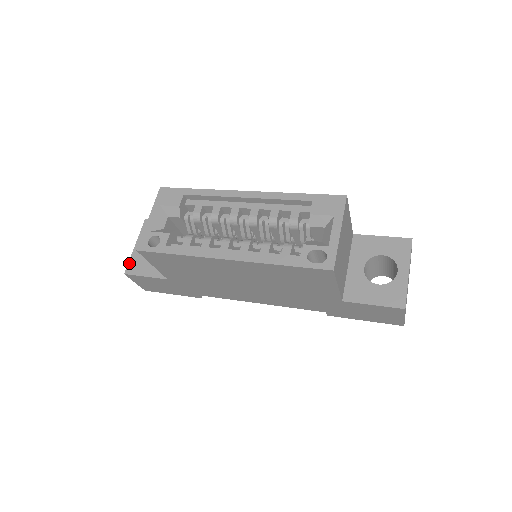
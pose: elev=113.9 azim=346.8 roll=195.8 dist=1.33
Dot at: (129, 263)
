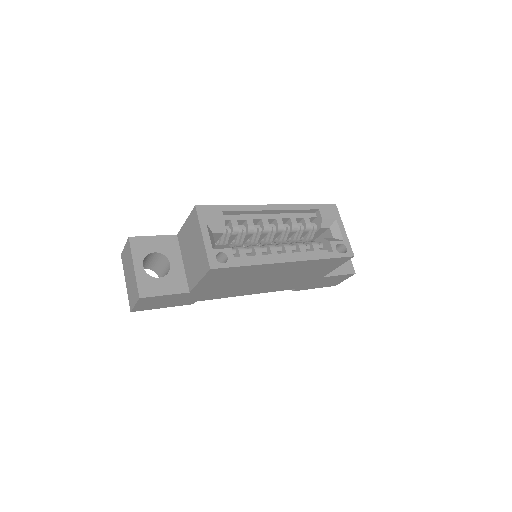
Dot at: (139, 286)
